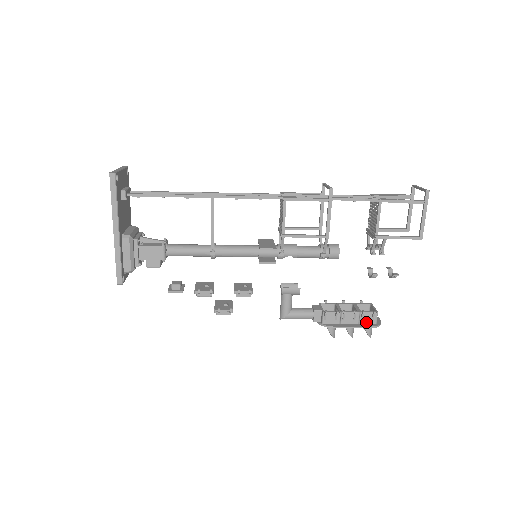
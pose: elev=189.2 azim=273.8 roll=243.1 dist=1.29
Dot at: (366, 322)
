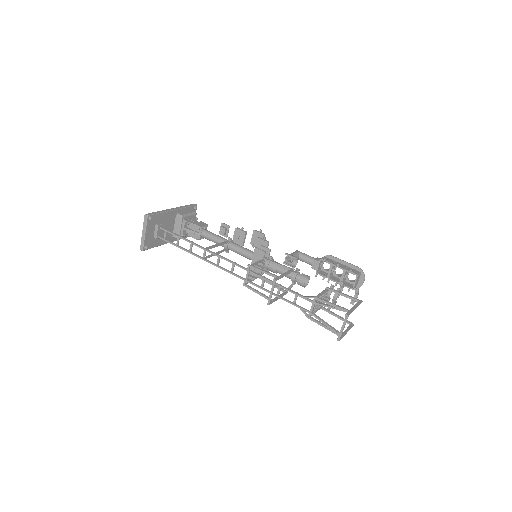
Dot at: (348, 284)
